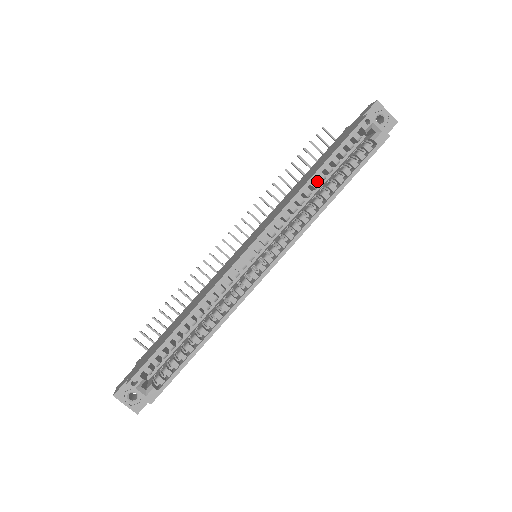
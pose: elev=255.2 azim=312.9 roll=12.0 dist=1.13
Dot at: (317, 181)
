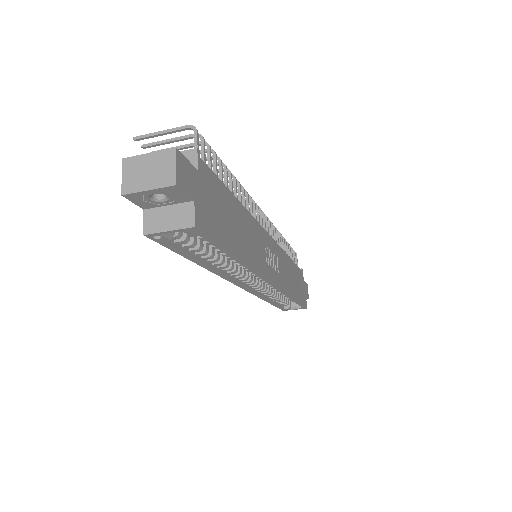
Dot at: occluded
